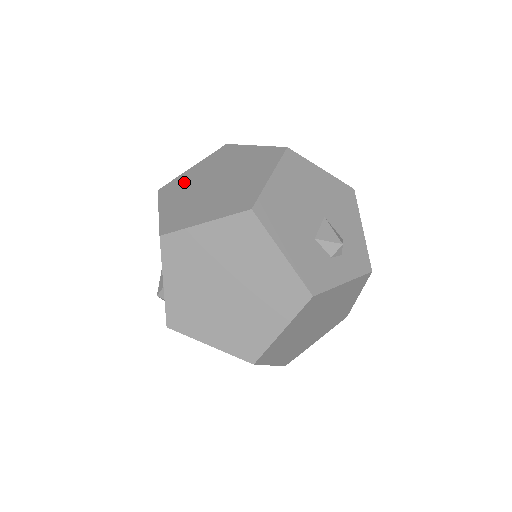
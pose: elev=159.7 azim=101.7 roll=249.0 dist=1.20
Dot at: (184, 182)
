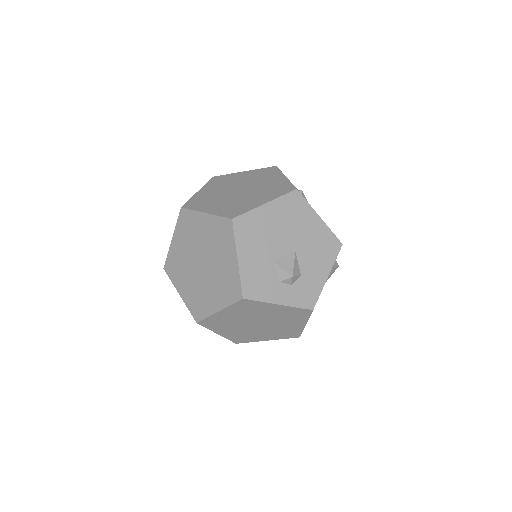
Dot at: (229, 179)
